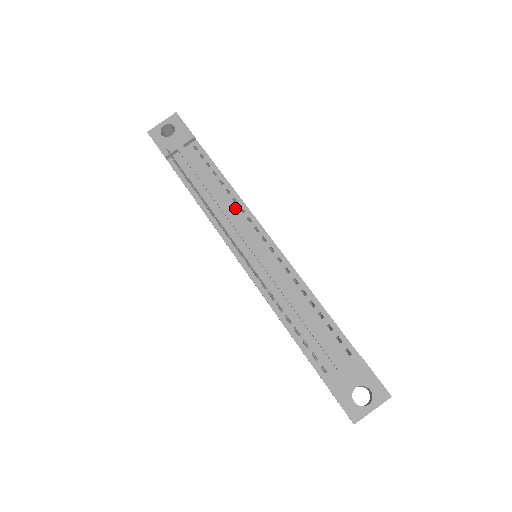
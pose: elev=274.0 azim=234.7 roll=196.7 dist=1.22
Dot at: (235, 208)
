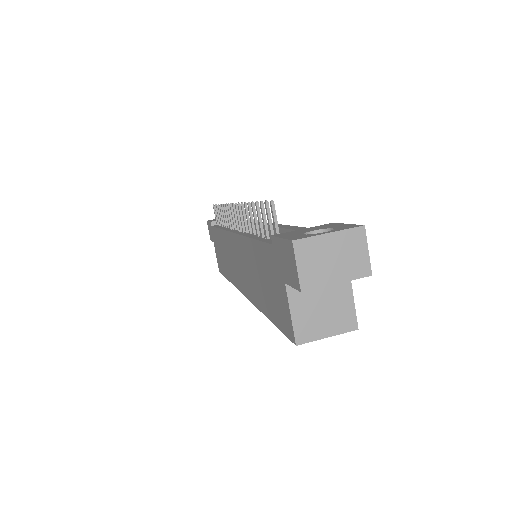
Dot at: occluded
